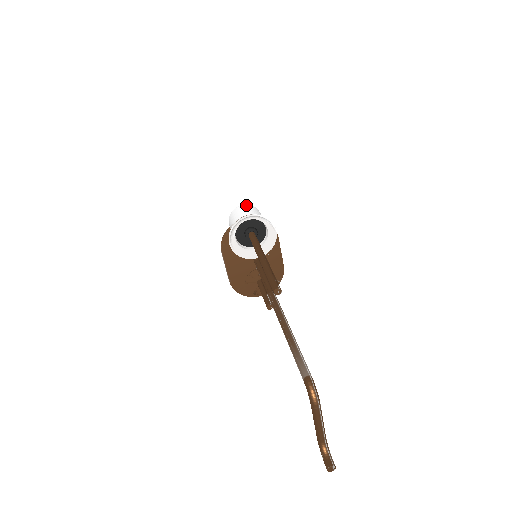
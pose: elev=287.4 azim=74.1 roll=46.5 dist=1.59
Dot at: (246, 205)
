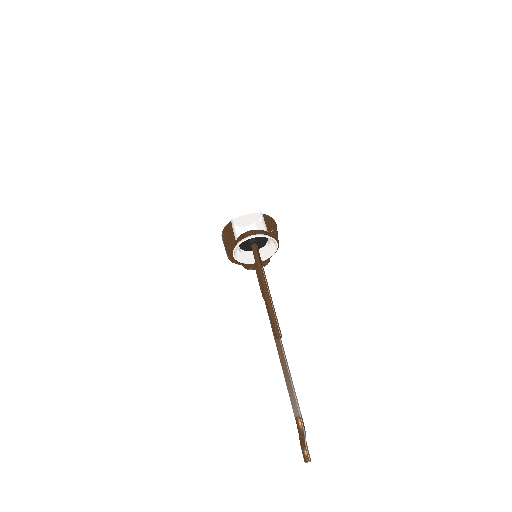
Dot at: (249, 210)
